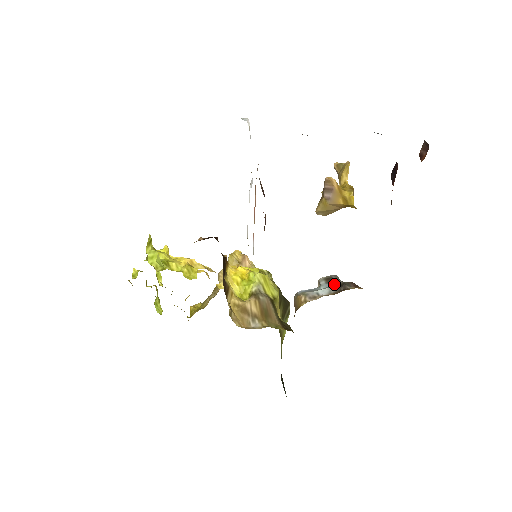
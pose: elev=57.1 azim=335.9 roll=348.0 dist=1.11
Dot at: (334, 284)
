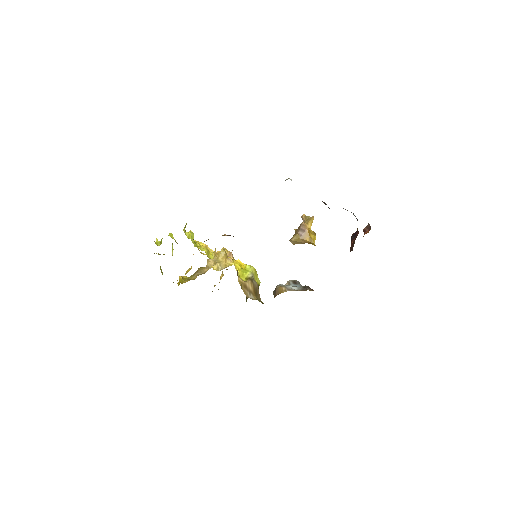
Dot at: (298, 286)
